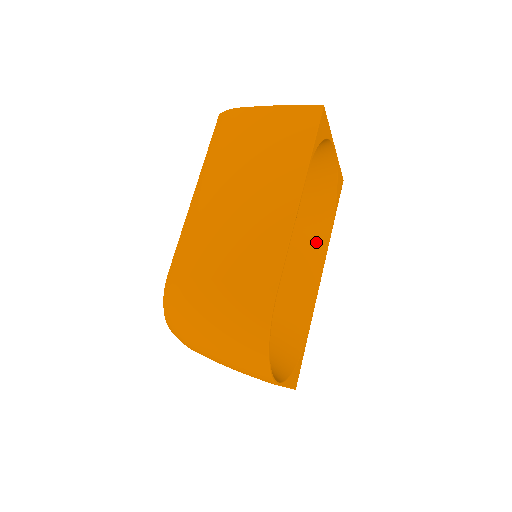
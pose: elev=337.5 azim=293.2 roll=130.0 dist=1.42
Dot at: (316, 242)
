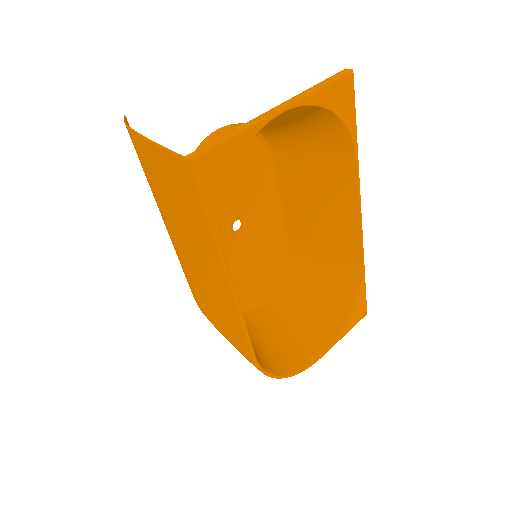
Dot at: (340, 177)
